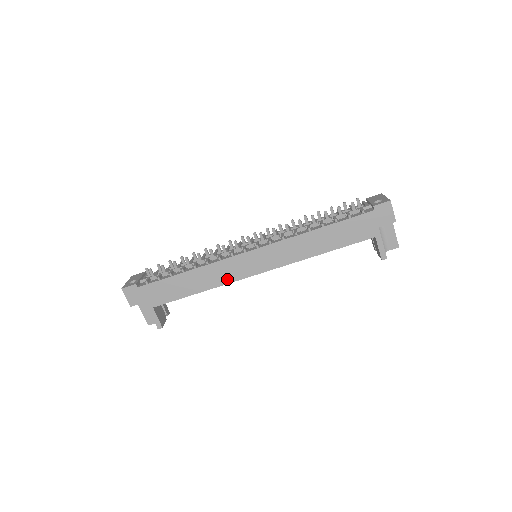
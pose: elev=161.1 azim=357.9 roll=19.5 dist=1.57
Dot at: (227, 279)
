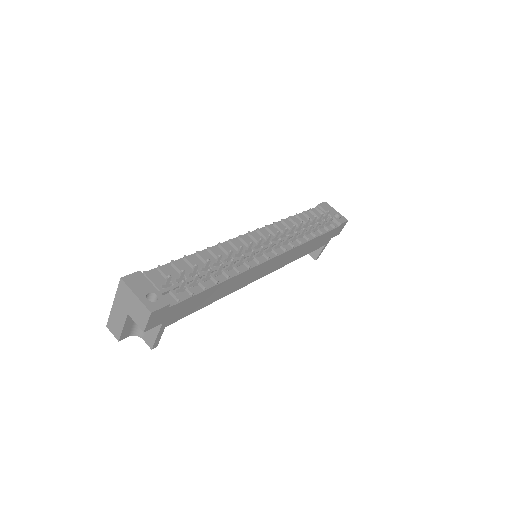
Dot at: (241, 285)
